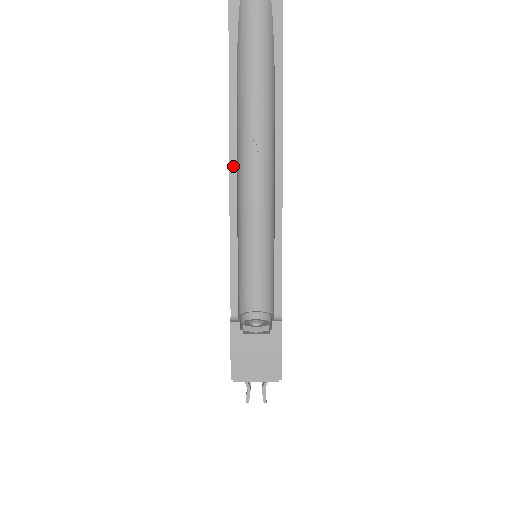
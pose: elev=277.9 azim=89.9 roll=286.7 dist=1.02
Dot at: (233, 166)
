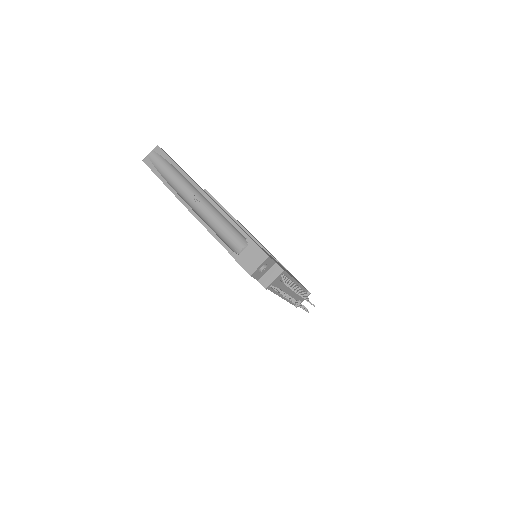
Dot at: (189, 208)
